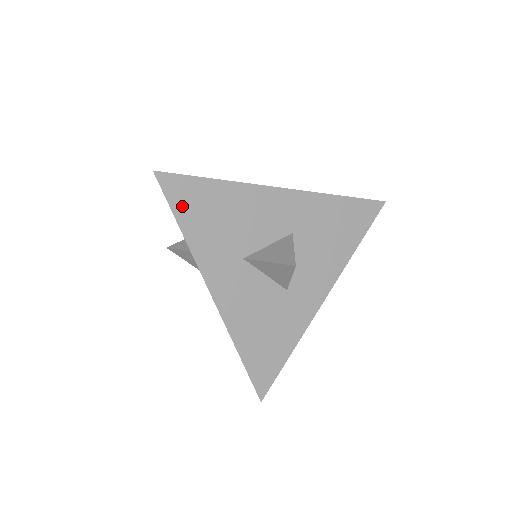
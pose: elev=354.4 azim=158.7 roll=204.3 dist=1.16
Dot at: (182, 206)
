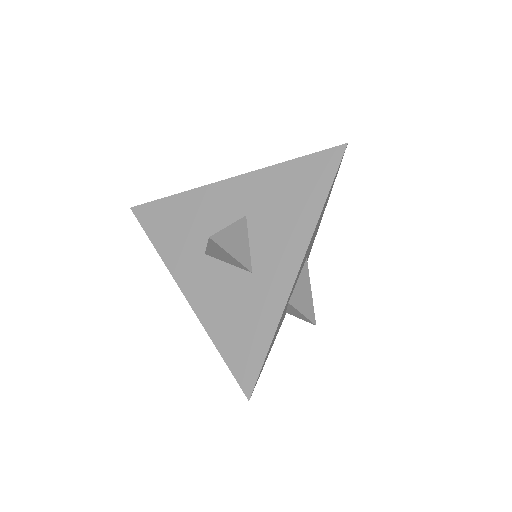
Dot at: (152, 226)
